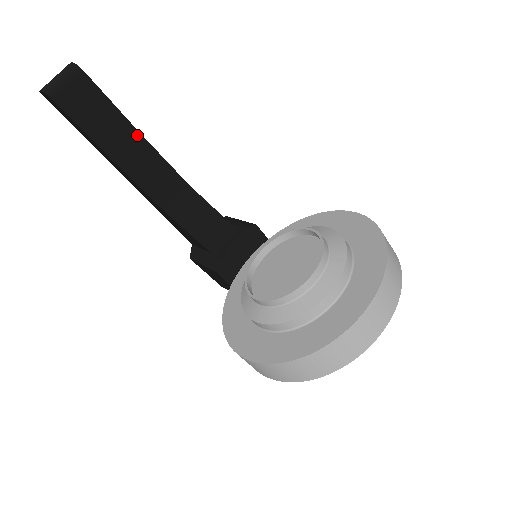
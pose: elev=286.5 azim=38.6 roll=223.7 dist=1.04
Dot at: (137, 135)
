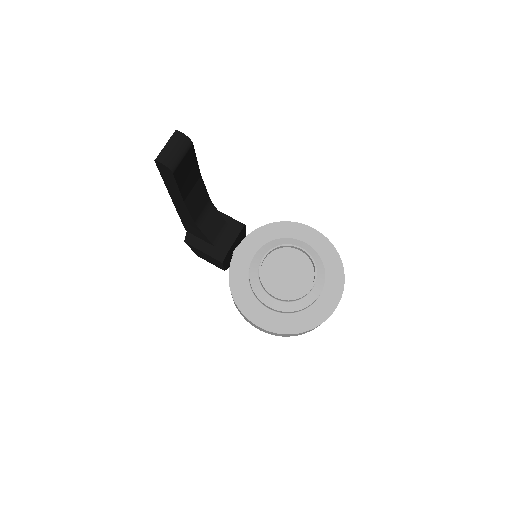
Dot at: (199, 177)
